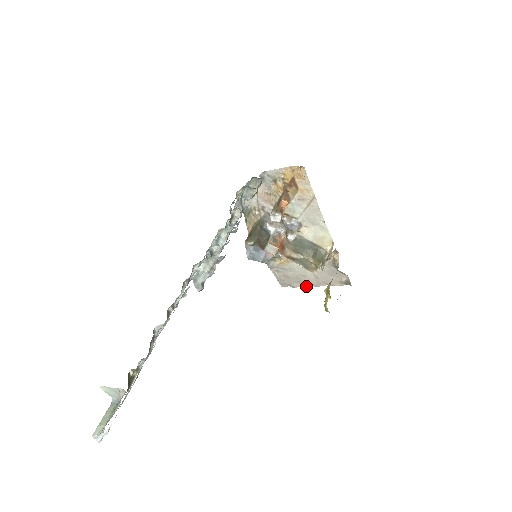
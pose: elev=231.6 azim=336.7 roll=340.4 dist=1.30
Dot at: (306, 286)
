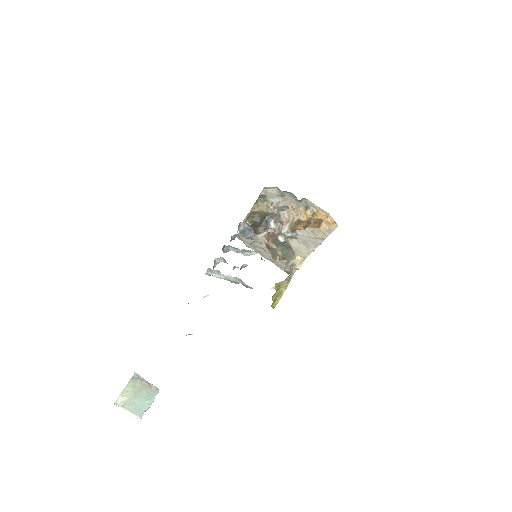
Dot at: occluded
